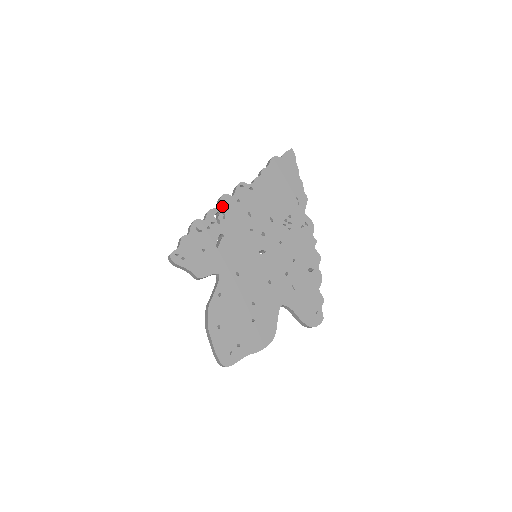
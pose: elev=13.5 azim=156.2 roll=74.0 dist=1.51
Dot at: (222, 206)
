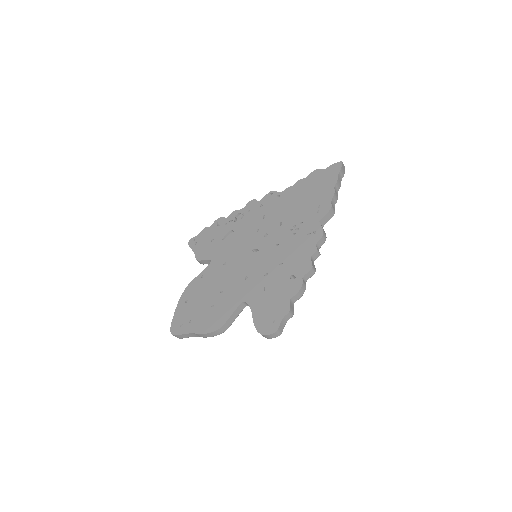
Dot at: (246, 209)
